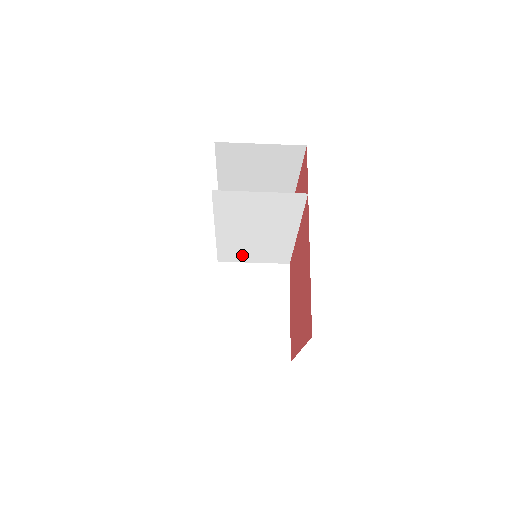
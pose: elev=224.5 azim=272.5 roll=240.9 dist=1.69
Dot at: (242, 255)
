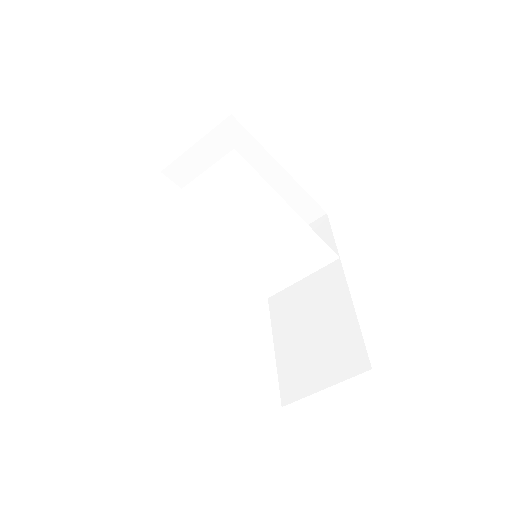
Dot at: (279, 275)
